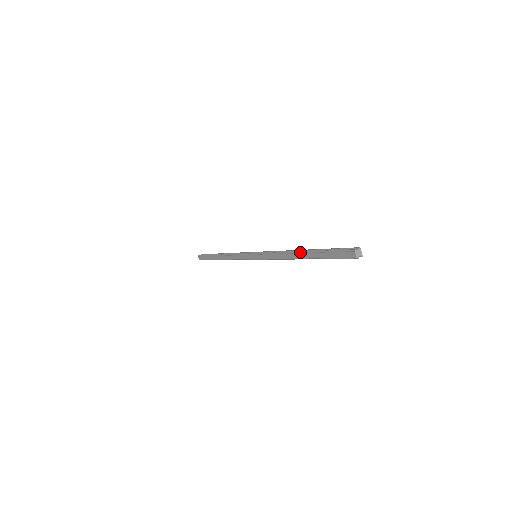
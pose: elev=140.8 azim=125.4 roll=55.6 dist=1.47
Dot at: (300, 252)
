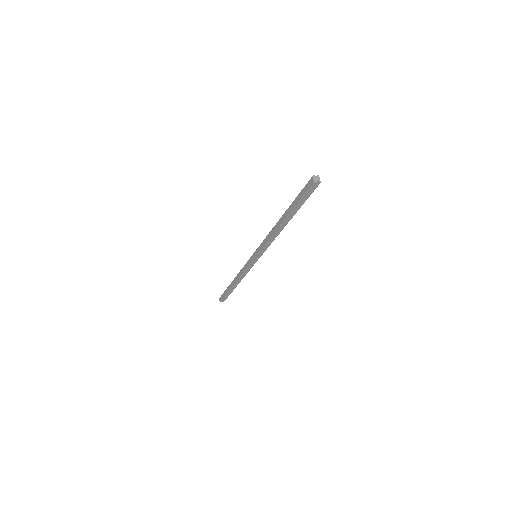
Dot at: (281, 217)
